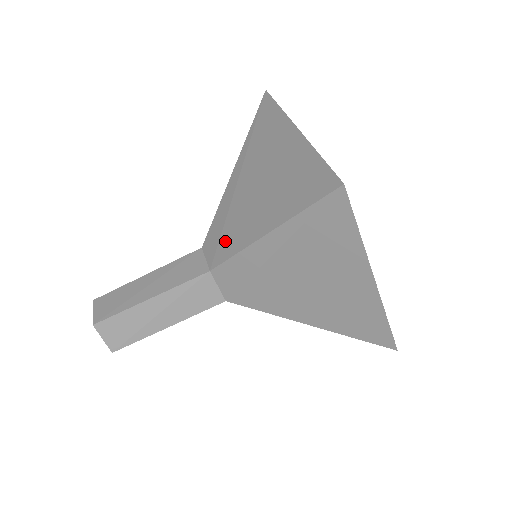
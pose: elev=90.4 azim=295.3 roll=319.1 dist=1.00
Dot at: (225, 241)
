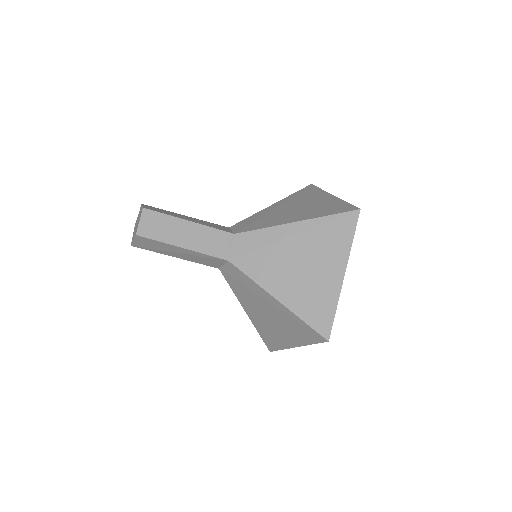
Dot at: (252, 260)
